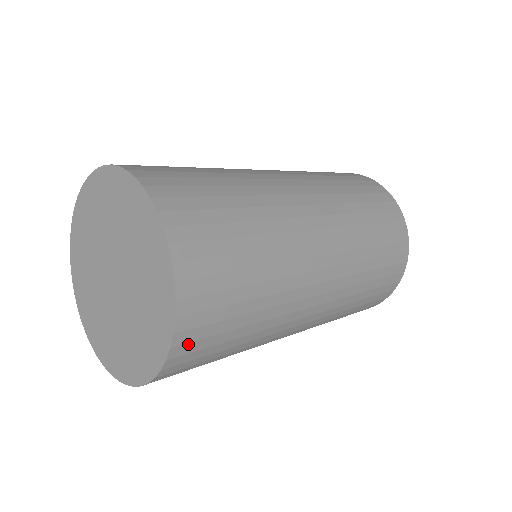
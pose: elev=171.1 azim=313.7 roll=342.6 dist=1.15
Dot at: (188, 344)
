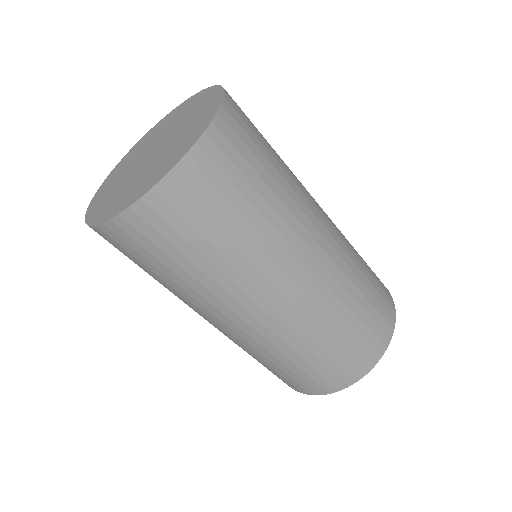
Dot at: (208, 159)
